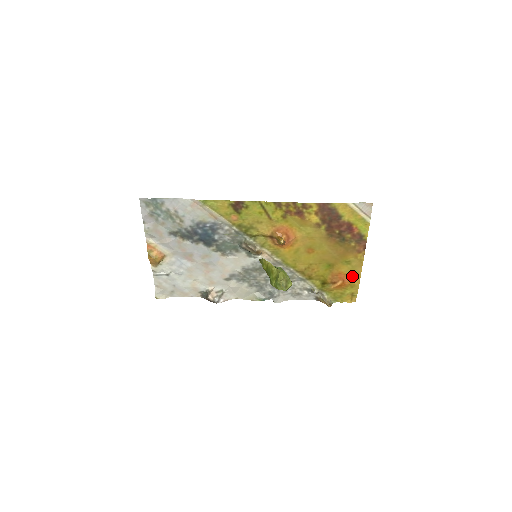
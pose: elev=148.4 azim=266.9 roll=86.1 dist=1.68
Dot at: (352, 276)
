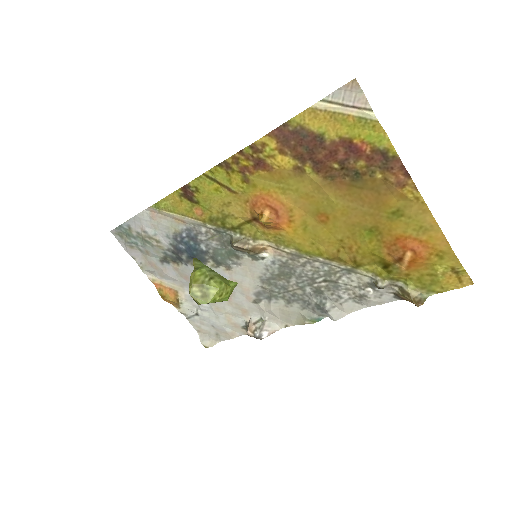
Dot at: (424, 236)
